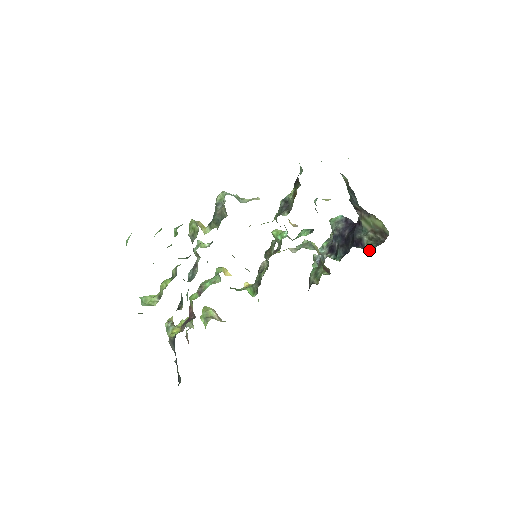
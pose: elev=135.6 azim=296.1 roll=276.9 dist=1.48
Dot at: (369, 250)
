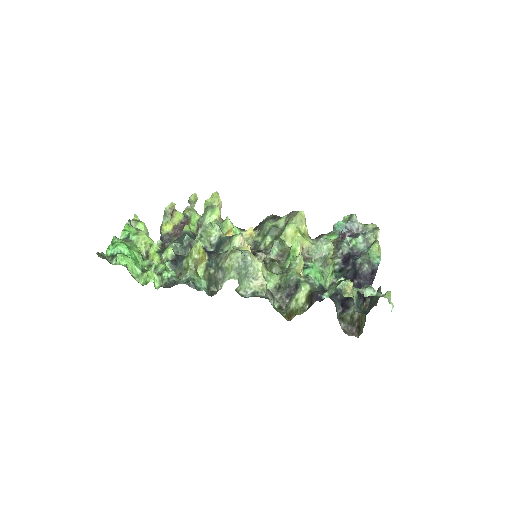
Dot at: (341, 320)
